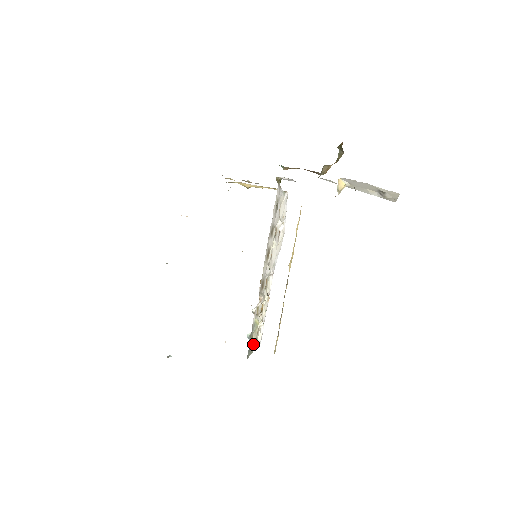
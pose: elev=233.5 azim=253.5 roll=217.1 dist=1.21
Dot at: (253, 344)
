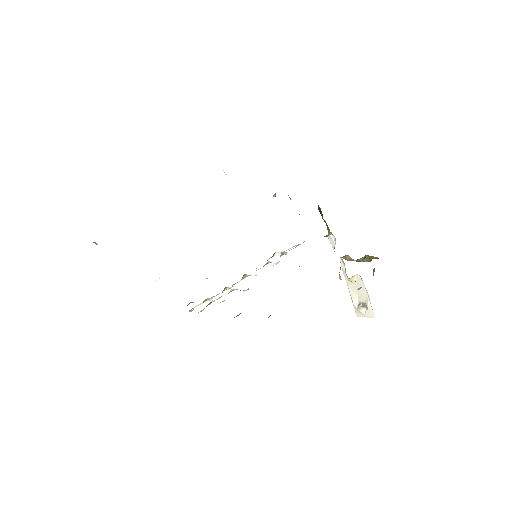
Dot at: (203, 309)
